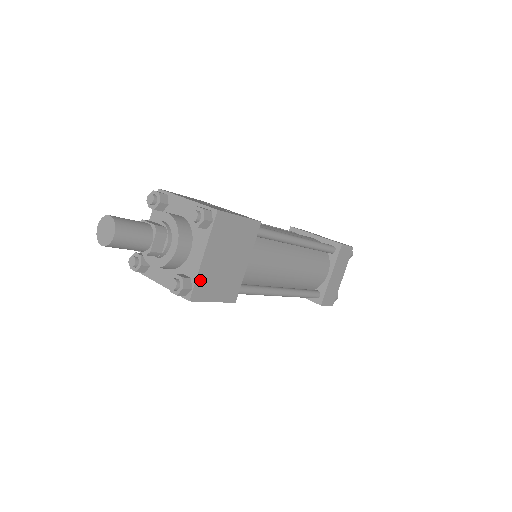
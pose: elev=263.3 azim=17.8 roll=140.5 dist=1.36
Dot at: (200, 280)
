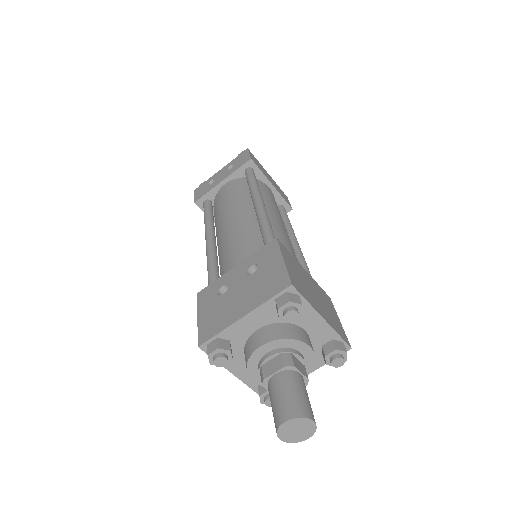
Dot at: (336, 330)
